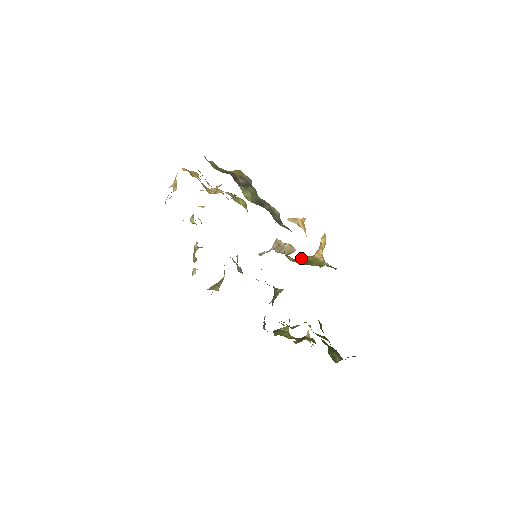
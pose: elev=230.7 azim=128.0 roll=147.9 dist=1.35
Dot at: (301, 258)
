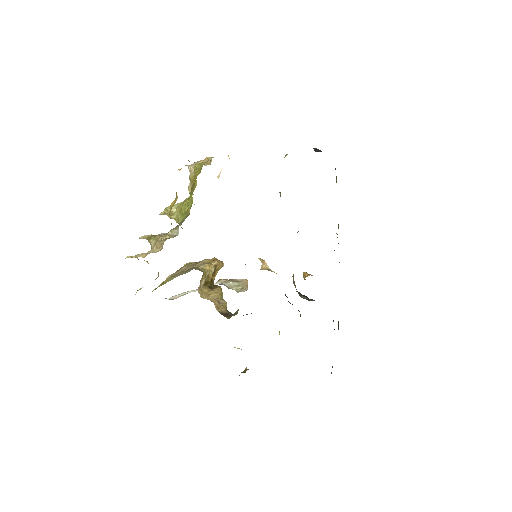
Dot at: occluded
